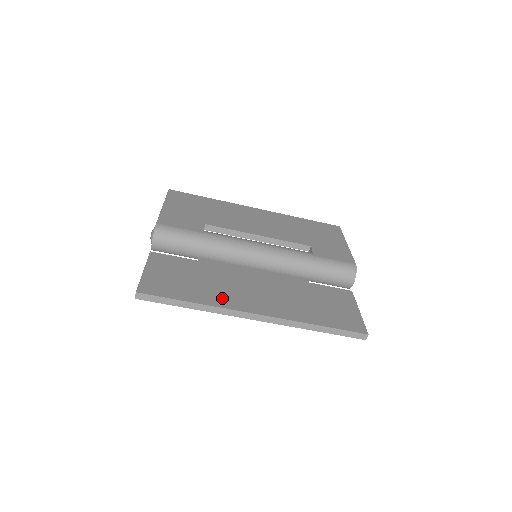
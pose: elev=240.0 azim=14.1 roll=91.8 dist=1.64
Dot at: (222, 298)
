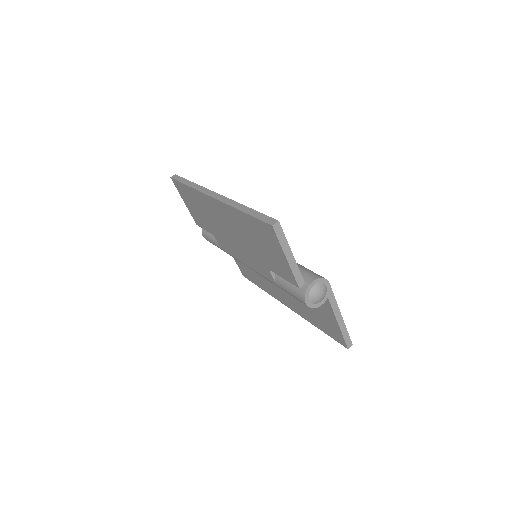
Dot at: occluded
